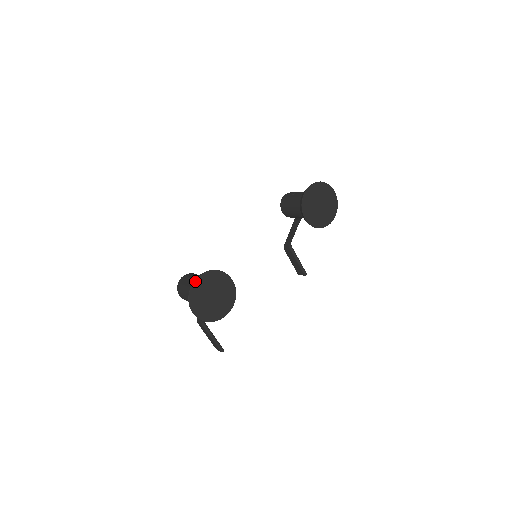
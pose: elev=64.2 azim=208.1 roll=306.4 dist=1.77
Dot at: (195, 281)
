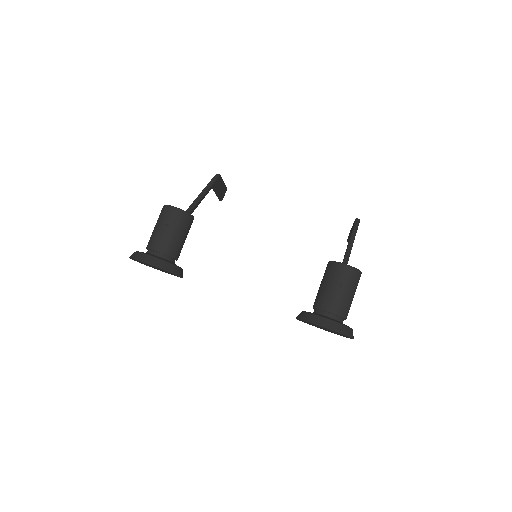
Dot at: (141, 261)
